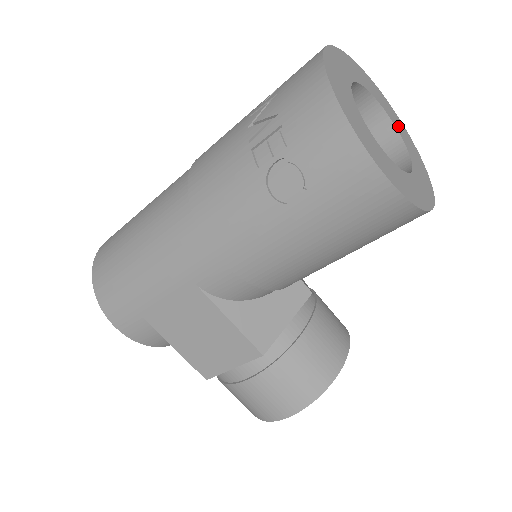
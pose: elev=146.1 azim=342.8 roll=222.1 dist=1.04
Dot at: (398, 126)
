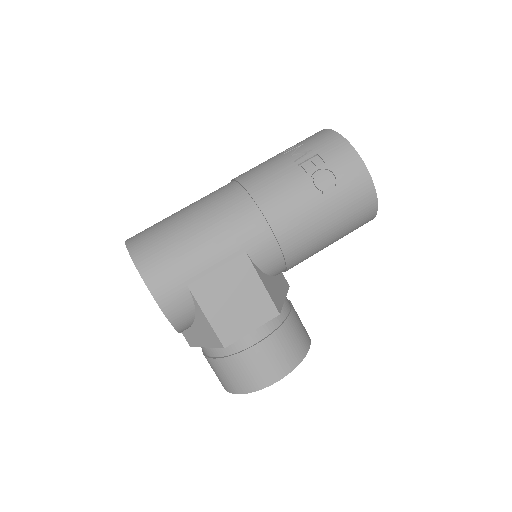
Dot at: occluded
